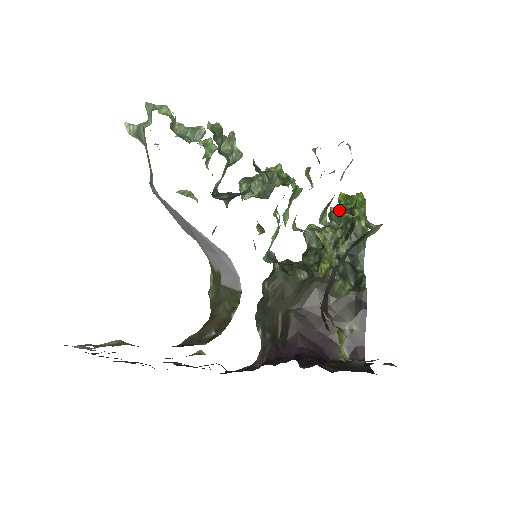
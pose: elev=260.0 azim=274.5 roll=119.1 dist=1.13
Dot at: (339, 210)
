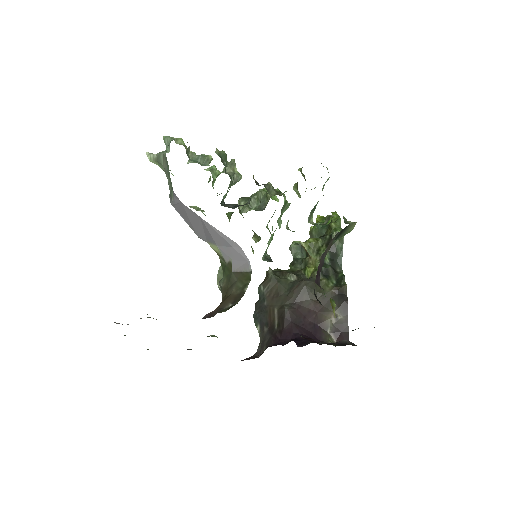
Dot at: (318, 227)
